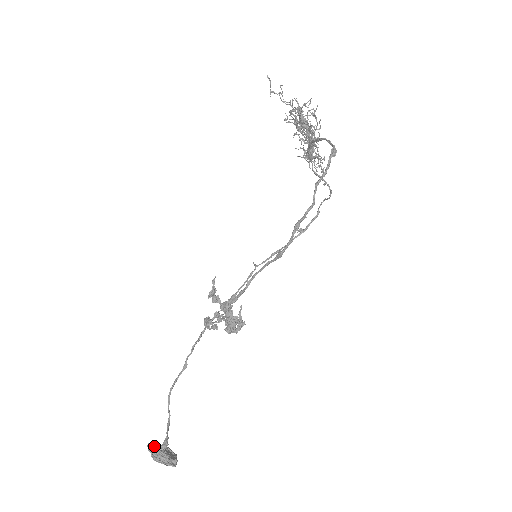
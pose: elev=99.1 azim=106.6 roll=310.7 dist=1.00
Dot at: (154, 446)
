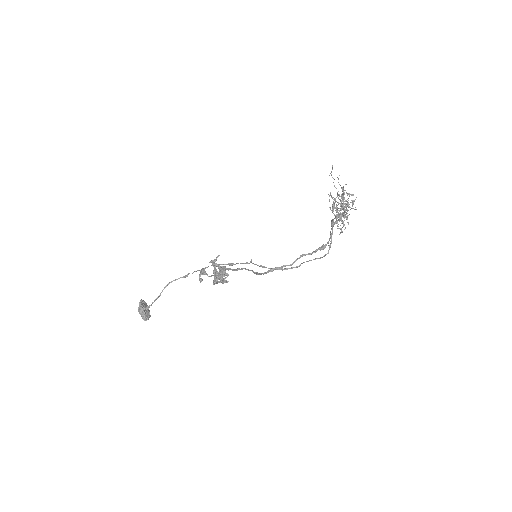
Dot at: (143, 304)
